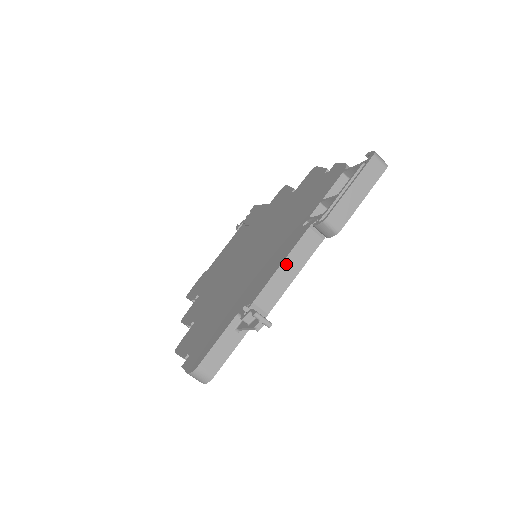
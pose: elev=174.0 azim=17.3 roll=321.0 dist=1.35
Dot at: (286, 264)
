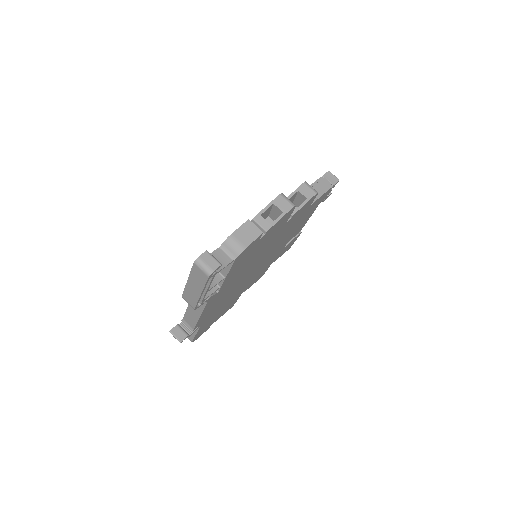
Dot at: occluded
